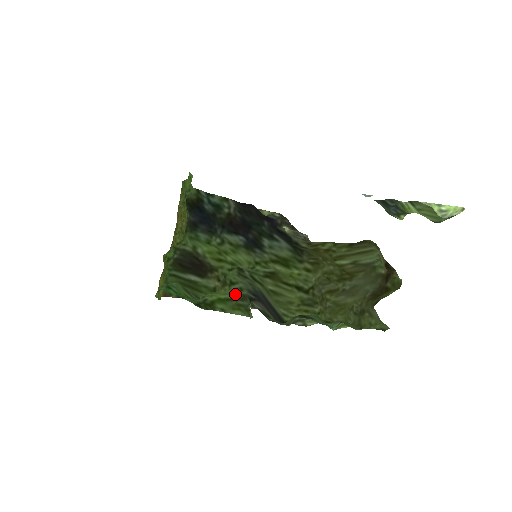
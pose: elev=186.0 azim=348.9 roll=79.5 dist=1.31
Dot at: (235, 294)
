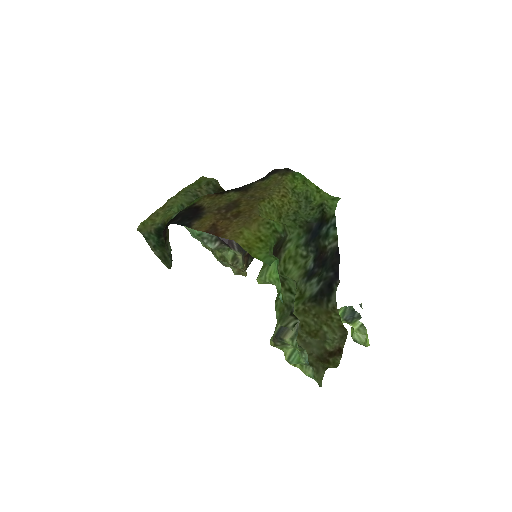
Dot at: (288, 301)
